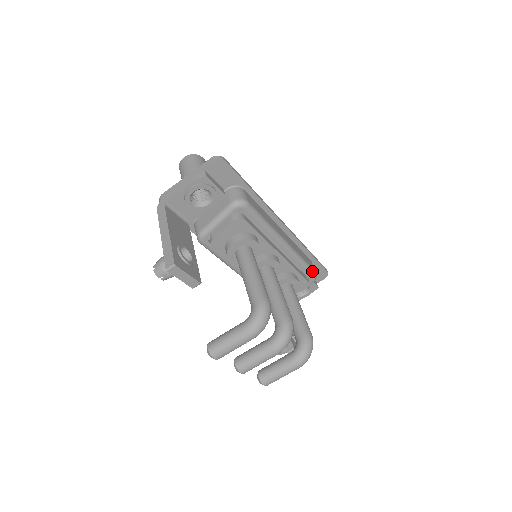
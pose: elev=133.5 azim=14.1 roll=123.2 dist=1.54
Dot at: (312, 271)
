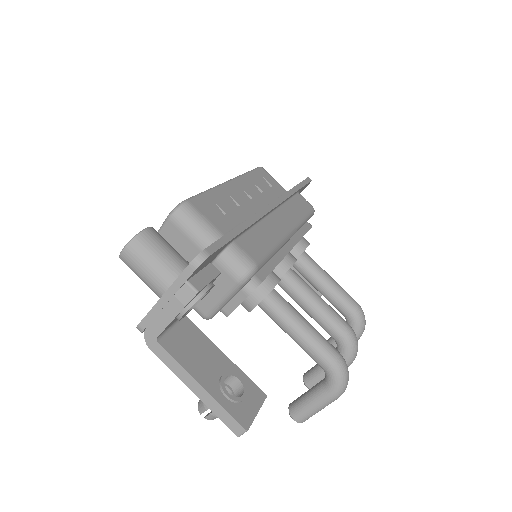
Dot at: (311, 214)
